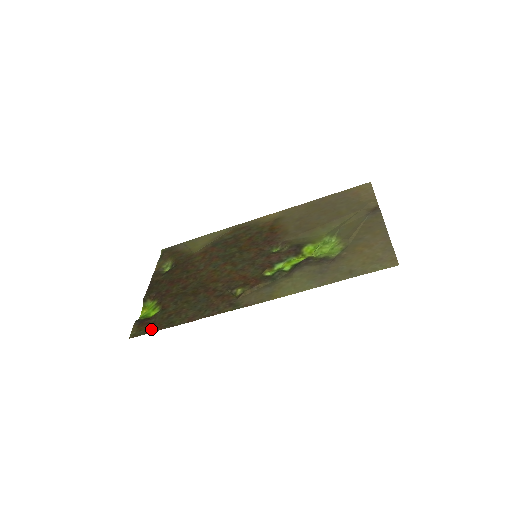
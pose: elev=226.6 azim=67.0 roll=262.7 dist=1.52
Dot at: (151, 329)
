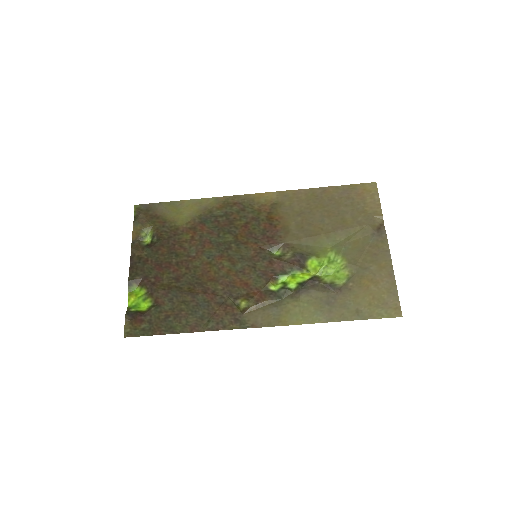
Dot at: (148, 331)
